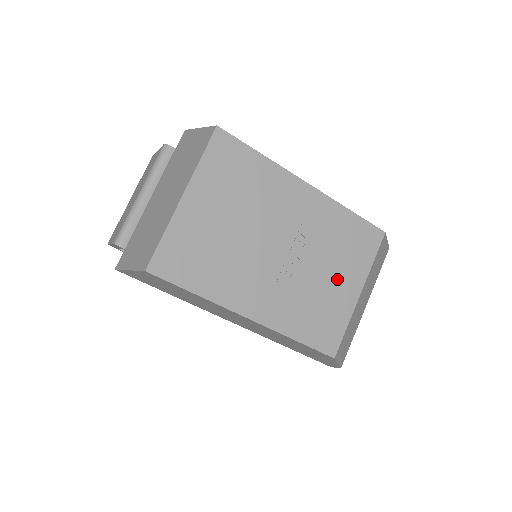
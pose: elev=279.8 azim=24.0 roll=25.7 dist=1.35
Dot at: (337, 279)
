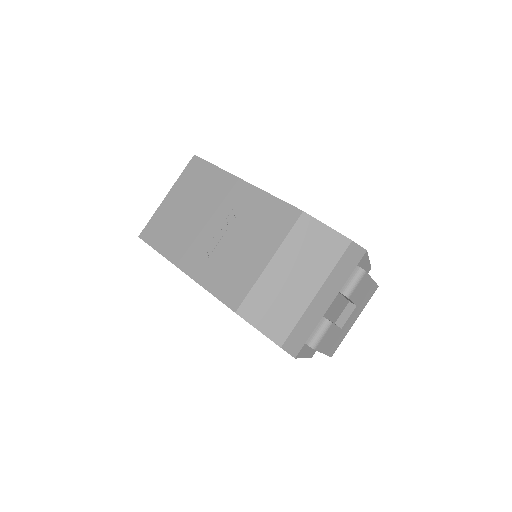
Dot at: (251, 248)
